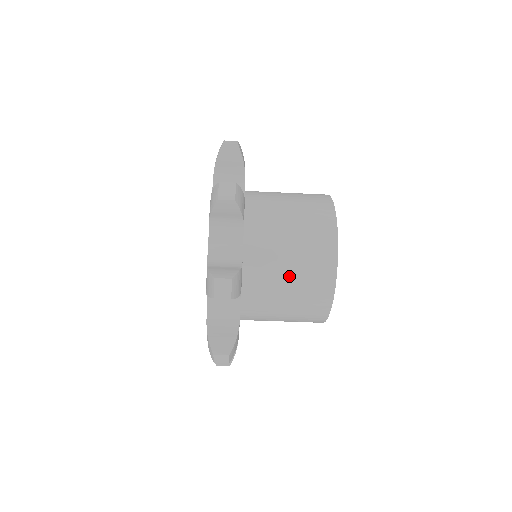
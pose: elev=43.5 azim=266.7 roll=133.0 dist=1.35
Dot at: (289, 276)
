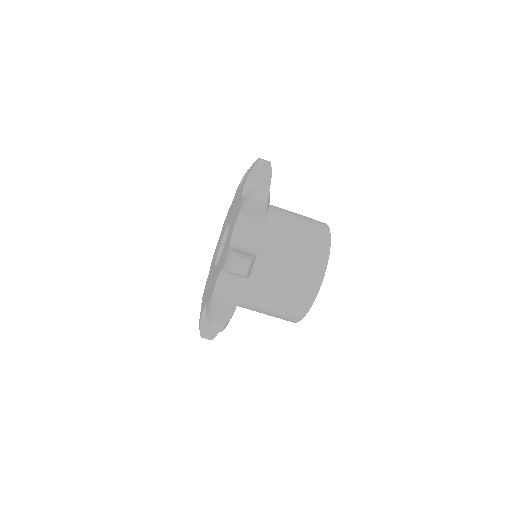
Dot at: (286, 275)
